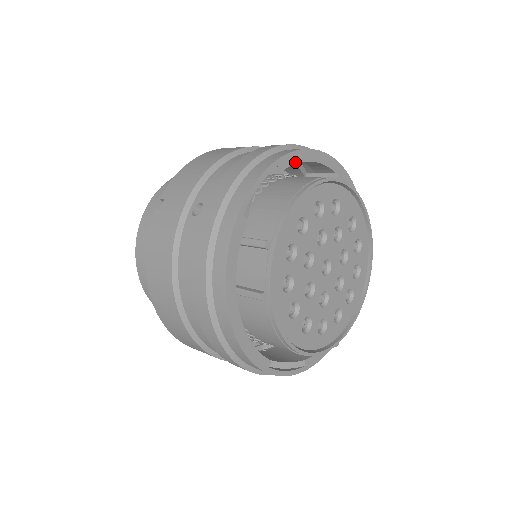
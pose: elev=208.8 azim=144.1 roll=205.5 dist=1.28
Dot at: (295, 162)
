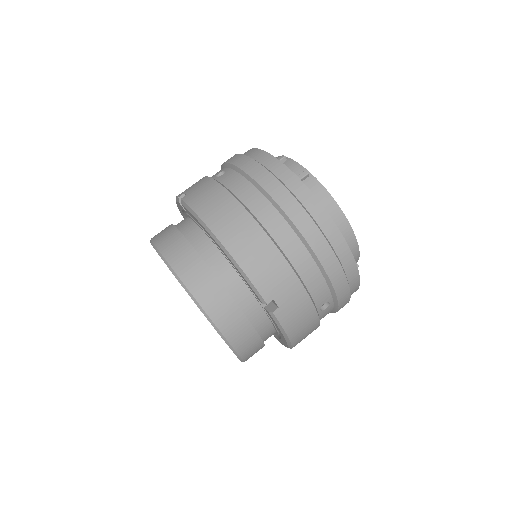
Dot at: occluded
